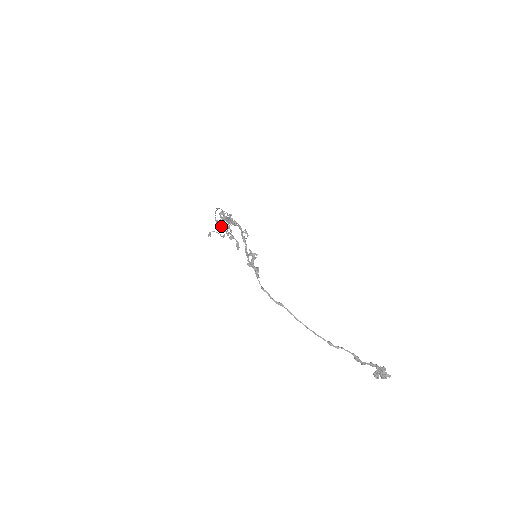
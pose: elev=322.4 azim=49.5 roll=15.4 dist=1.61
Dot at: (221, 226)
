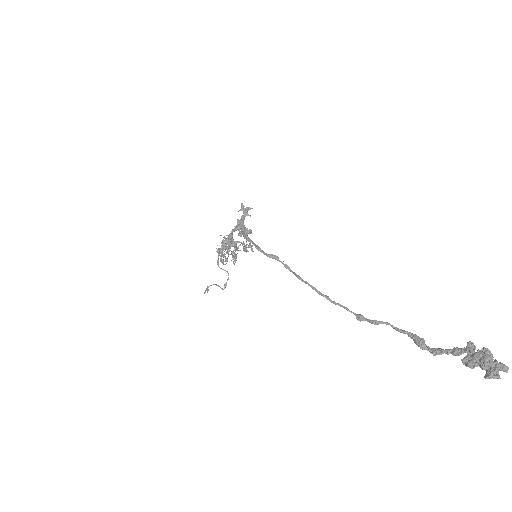
Dot at: (220, 251)
